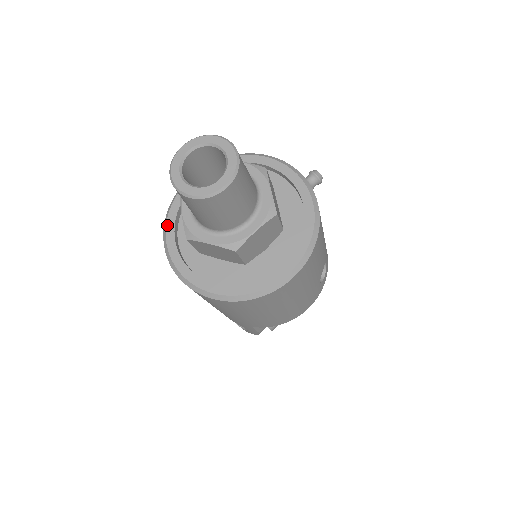
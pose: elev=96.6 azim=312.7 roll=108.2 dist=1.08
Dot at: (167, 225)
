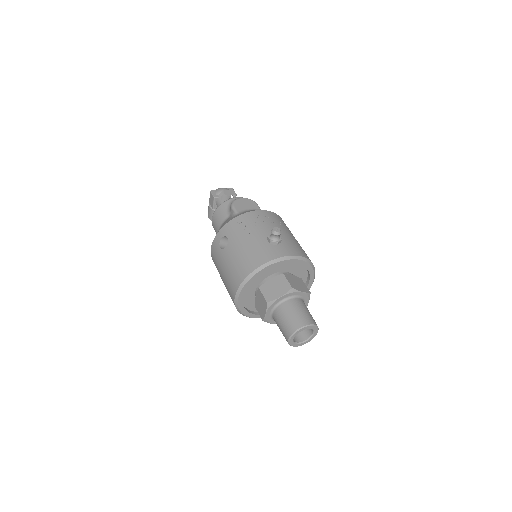
Dot at: (247, 316)
